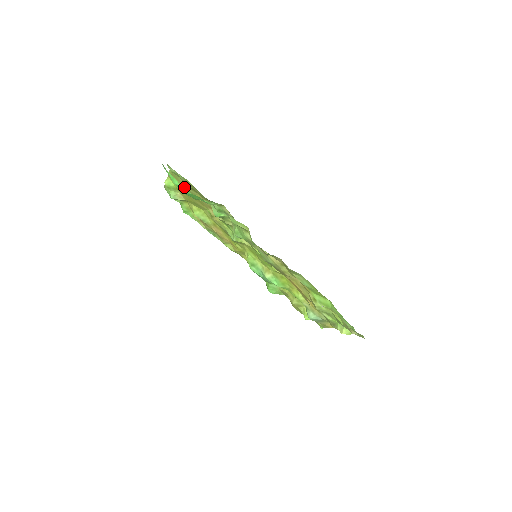
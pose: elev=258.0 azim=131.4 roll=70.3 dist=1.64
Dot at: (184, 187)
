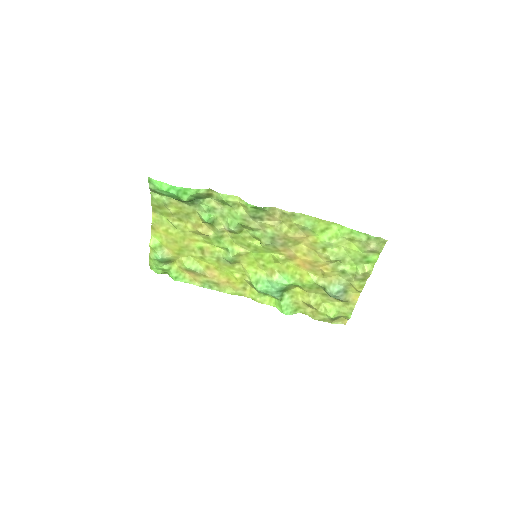
Dot at: (169, 229)
